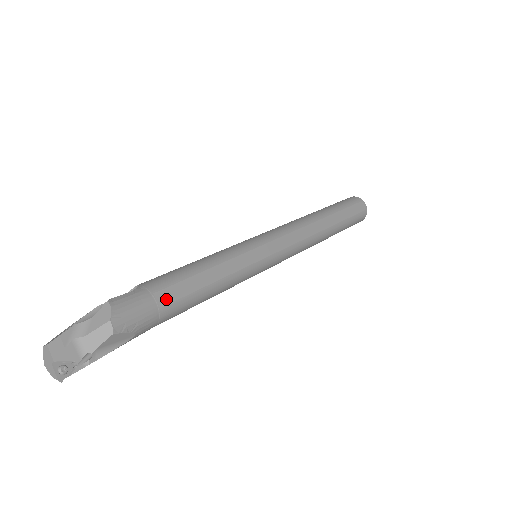
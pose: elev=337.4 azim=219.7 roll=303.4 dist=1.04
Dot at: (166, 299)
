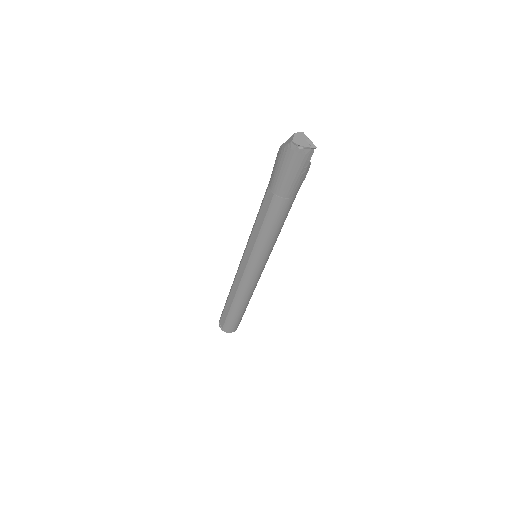
Dot at: occluded
